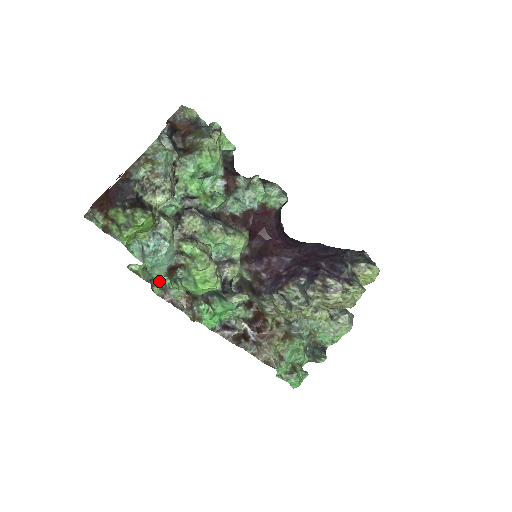
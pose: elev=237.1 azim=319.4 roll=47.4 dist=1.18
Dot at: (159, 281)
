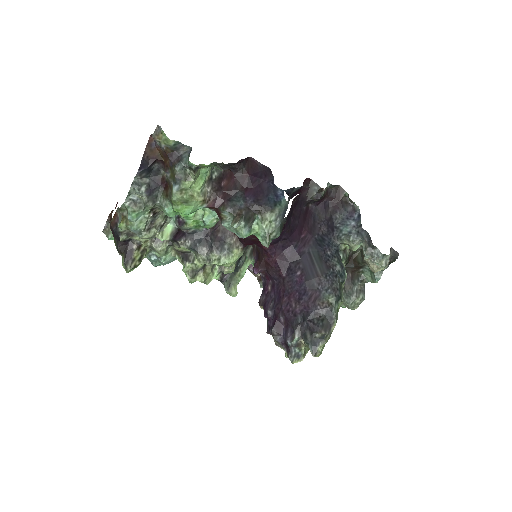
Dot at: occluded
